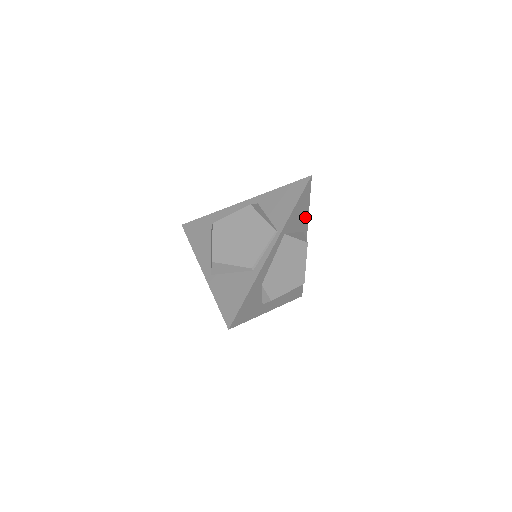
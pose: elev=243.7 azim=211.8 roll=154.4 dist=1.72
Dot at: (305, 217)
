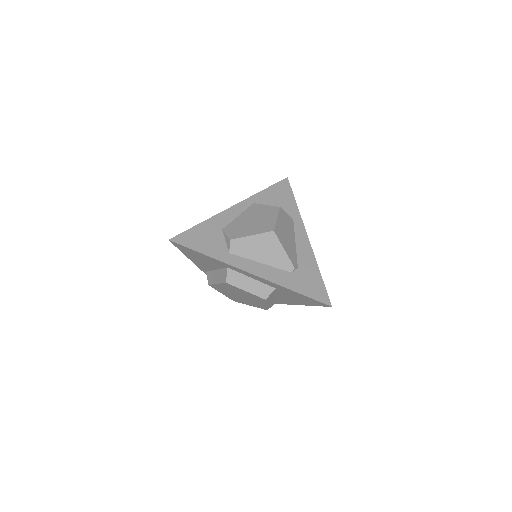
Dot at: (292, 208)
